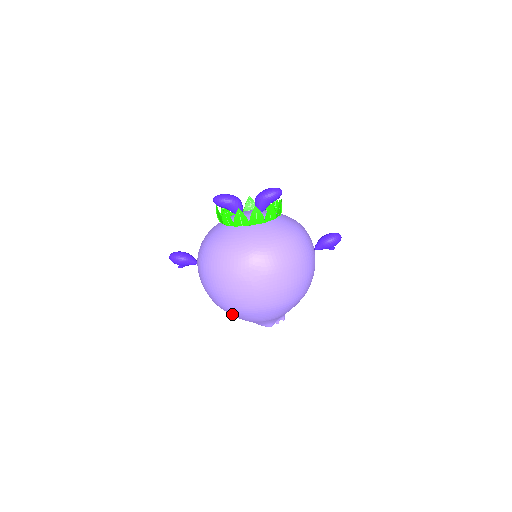
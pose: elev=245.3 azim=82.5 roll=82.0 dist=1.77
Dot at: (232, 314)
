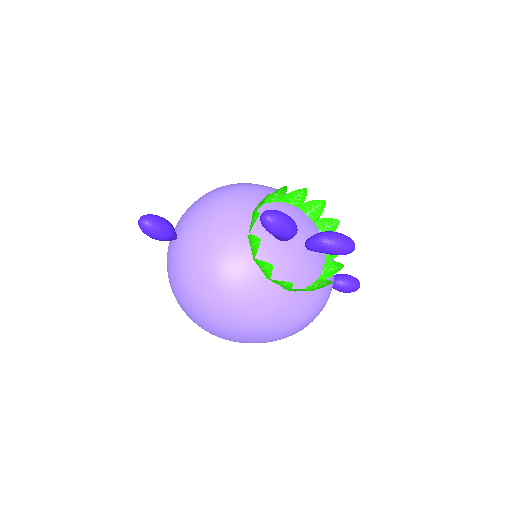
Dot at: occluded
